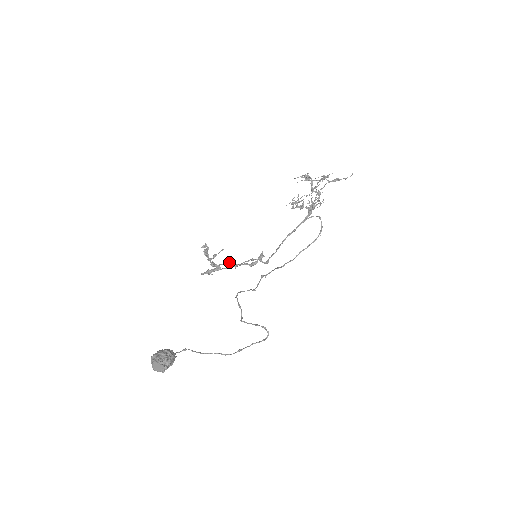
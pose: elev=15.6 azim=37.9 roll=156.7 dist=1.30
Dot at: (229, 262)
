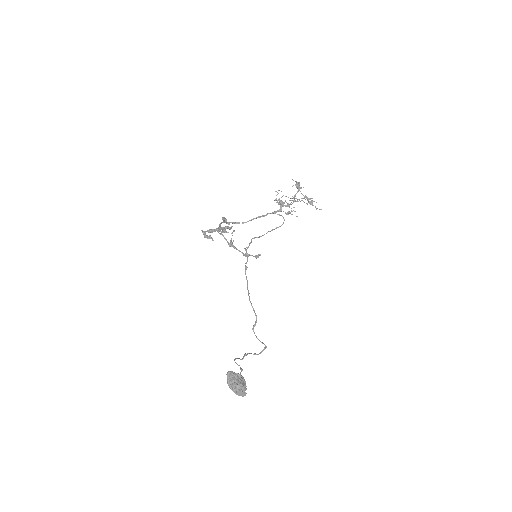
Dot at: (232, 243)
